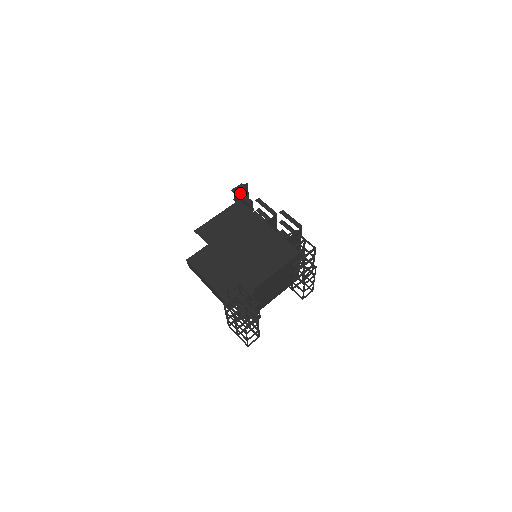
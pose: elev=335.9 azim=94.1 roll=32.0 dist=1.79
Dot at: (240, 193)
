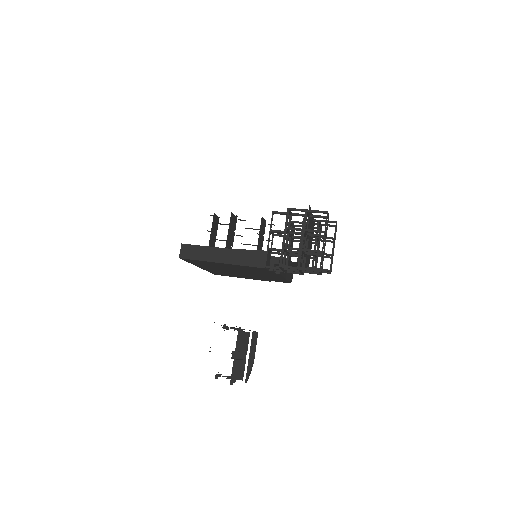
Dot at: occluded
